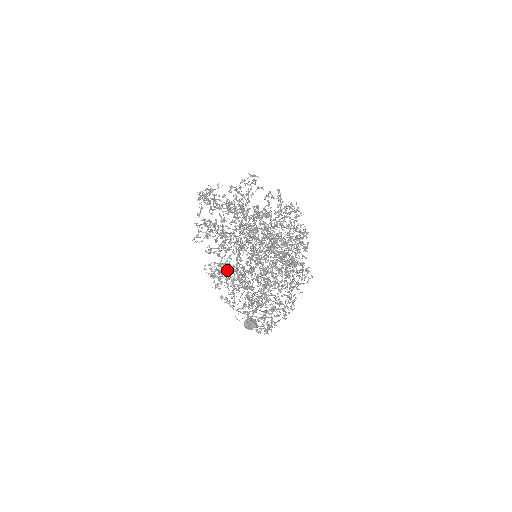
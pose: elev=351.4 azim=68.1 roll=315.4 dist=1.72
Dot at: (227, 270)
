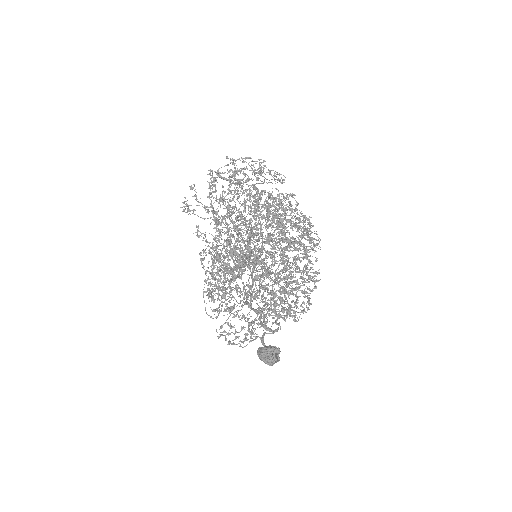
Dot at: occluded
